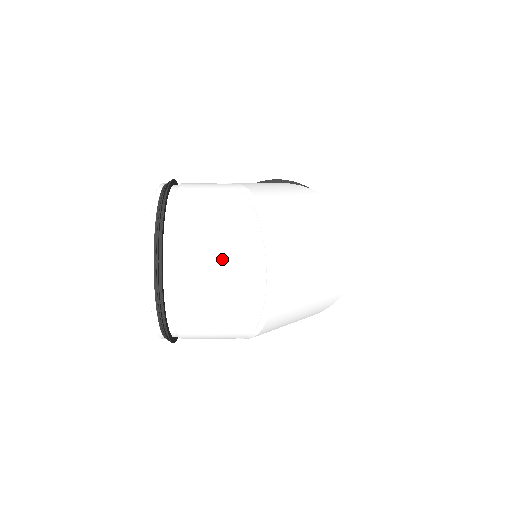
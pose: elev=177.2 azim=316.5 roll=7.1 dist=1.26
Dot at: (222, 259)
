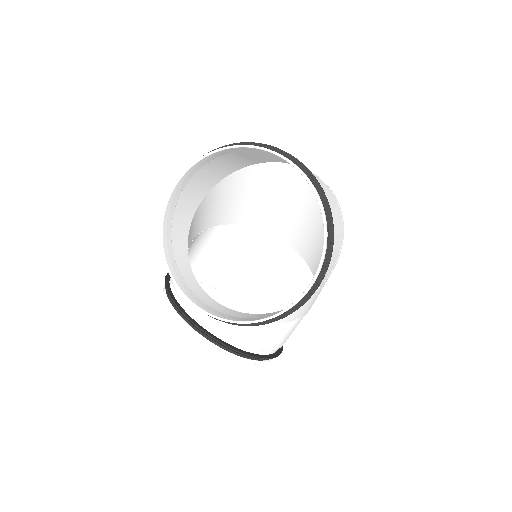
Dot at: occluded
